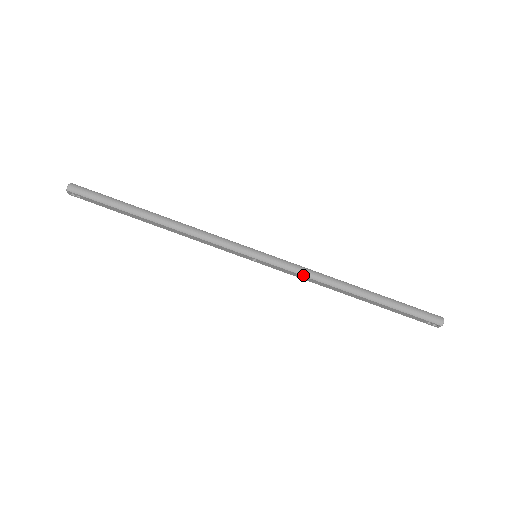
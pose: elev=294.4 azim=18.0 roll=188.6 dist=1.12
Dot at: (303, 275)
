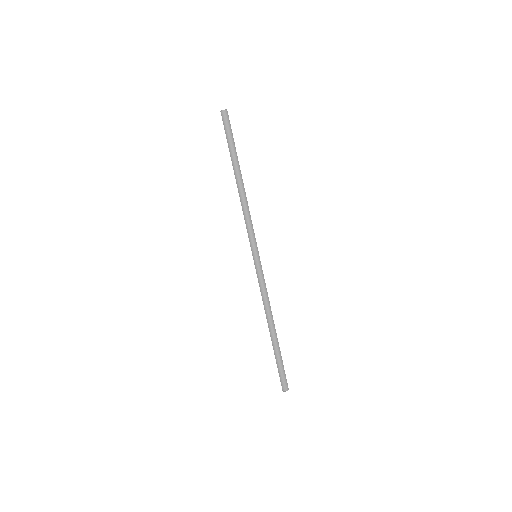
Dot at: (261, 292)
